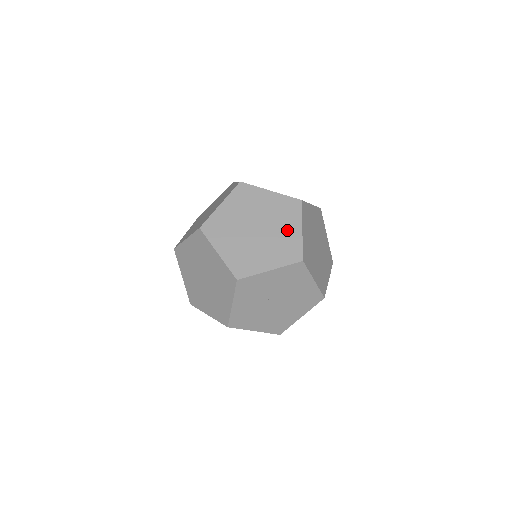
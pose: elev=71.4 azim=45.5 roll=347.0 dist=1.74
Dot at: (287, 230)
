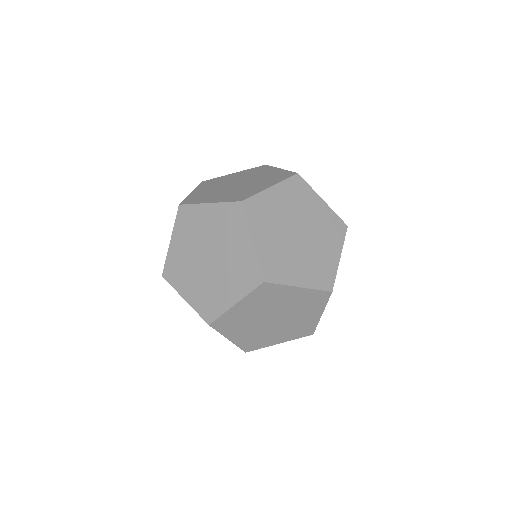
Dot at: (267, 173)
